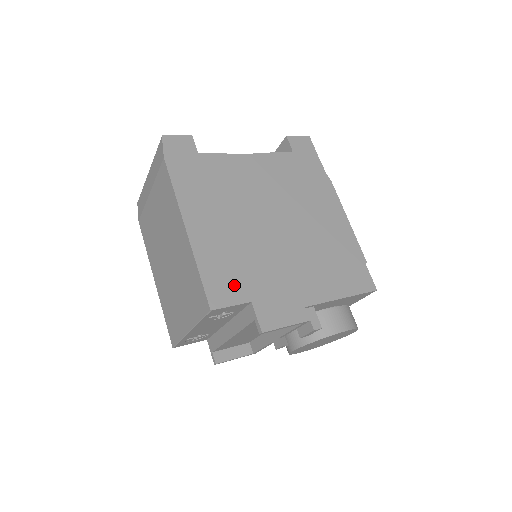
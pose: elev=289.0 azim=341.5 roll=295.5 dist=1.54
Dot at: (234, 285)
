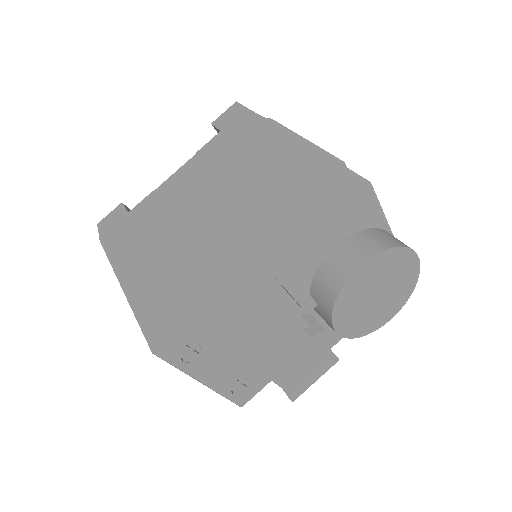
Dot at: (175, 310)
